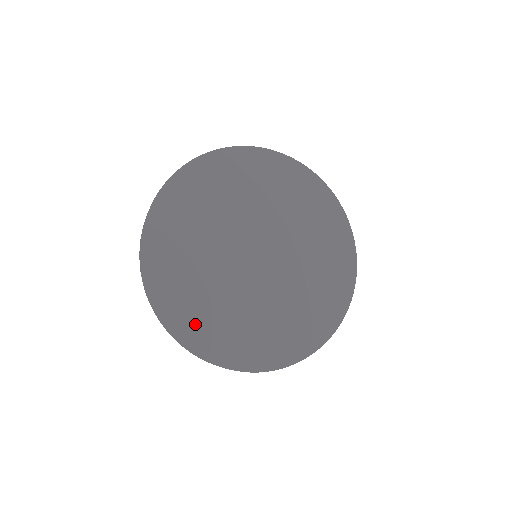
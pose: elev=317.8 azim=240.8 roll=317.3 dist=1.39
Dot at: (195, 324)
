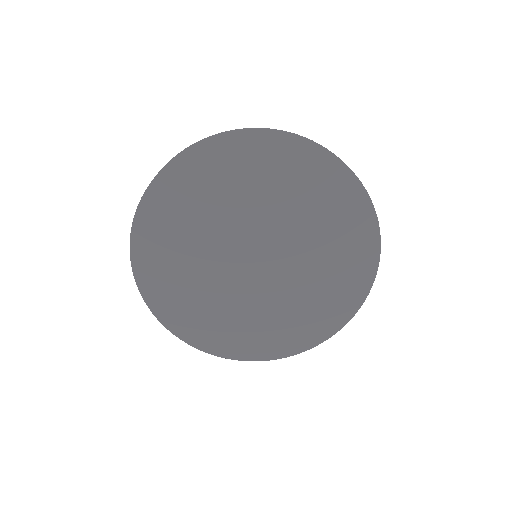
Dot at: (173, 305)
